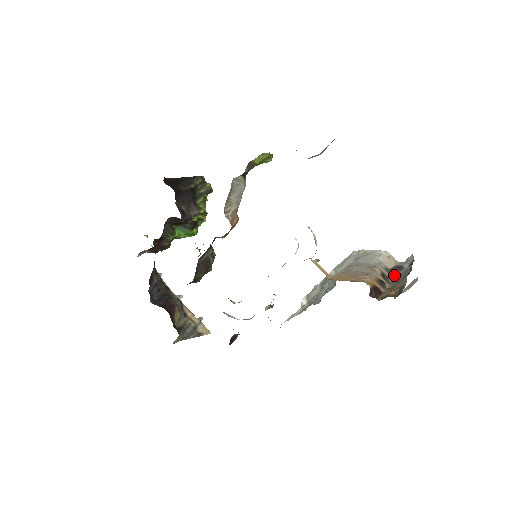
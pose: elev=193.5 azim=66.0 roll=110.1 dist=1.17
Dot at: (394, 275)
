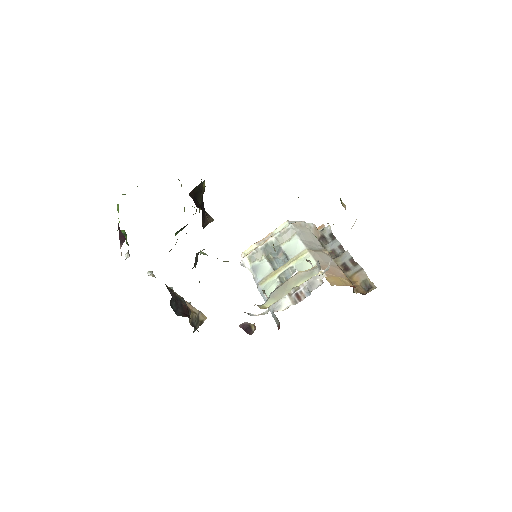
Dot at: (326, 248)
